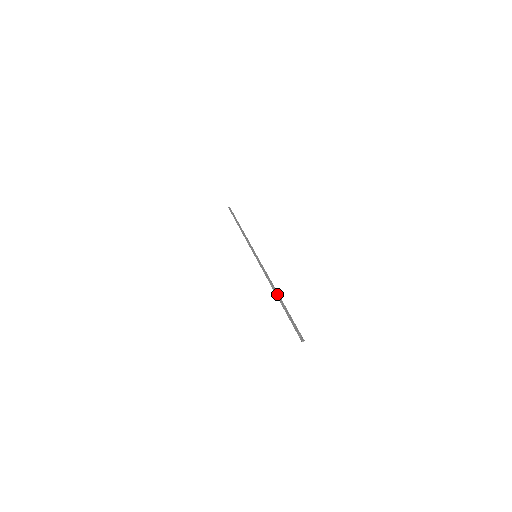
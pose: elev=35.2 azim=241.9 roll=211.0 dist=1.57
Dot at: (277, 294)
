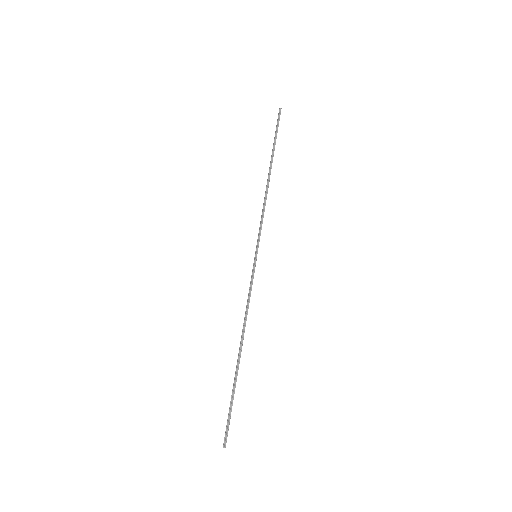
Dot at: (239, 353)
